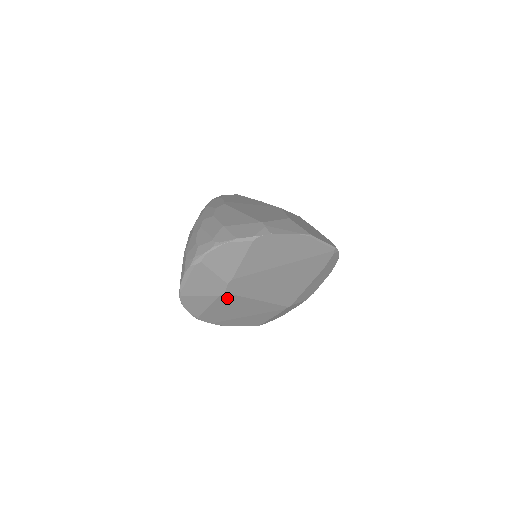
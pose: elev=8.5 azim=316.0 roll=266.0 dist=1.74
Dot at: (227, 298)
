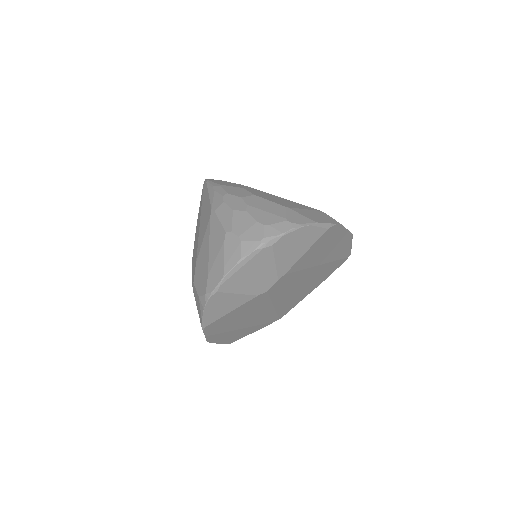
Dot at: (259, 300)
